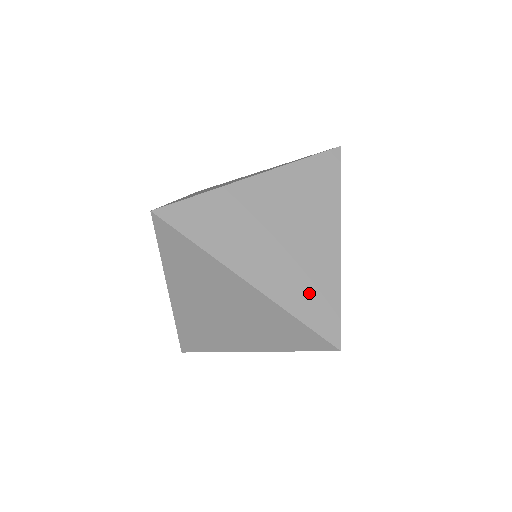
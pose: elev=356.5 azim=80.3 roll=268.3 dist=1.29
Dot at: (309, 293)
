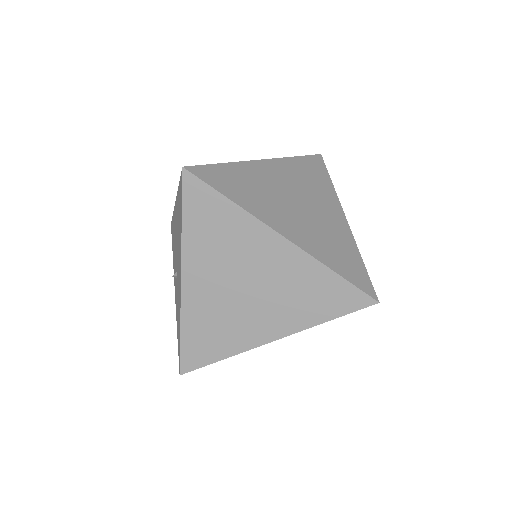
Dot at: occluded
